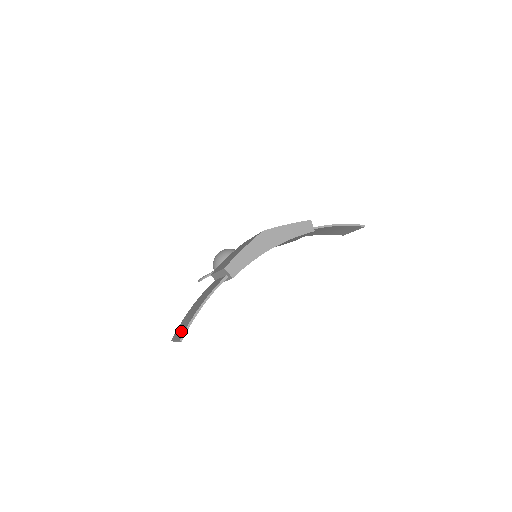
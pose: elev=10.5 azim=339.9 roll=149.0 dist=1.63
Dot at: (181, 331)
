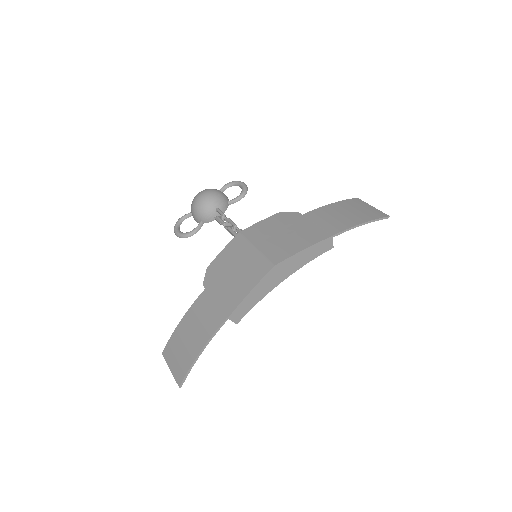
Dot at: (177, 367)
